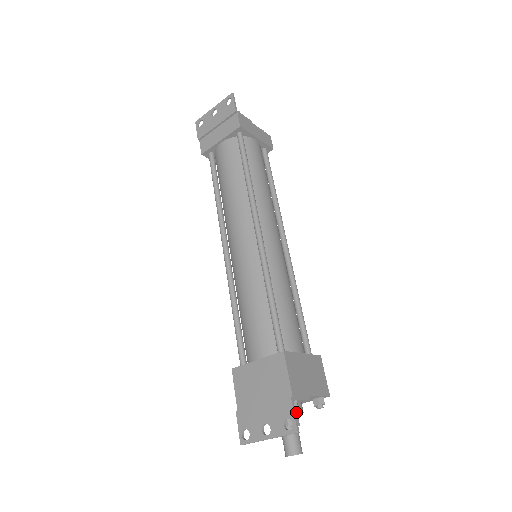
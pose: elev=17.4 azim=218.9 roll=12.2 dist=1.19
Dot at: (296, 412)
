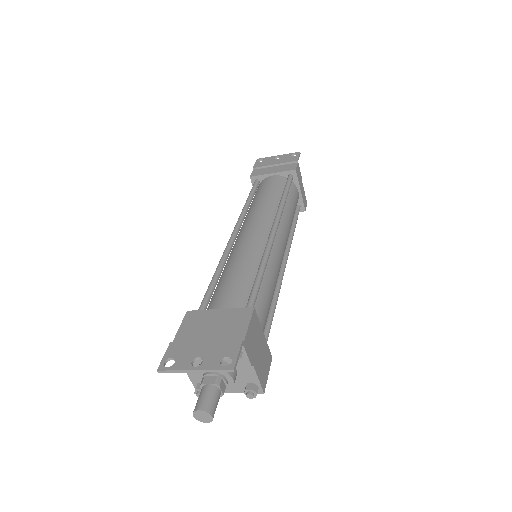
Dot at: (230, 375)
